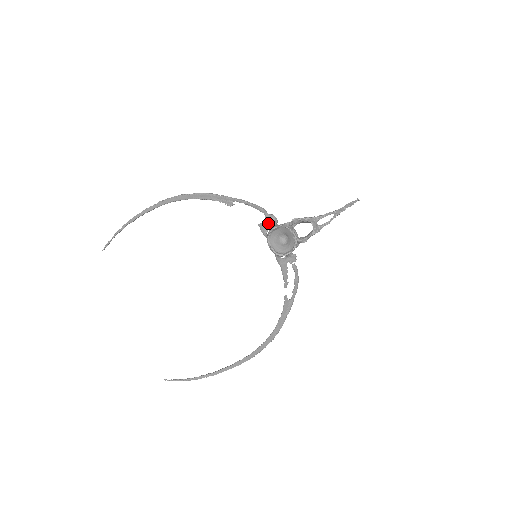
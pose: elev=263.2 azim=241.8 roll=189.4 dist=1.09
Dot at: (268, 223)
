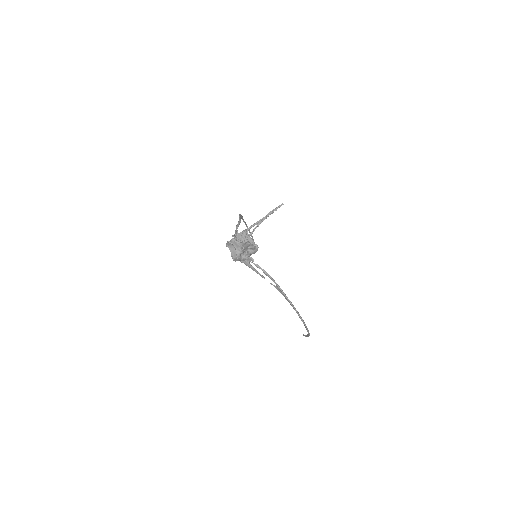
Dot at: (234, 238)
